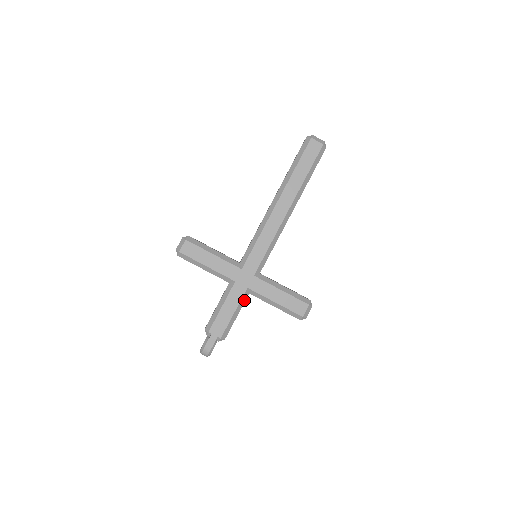
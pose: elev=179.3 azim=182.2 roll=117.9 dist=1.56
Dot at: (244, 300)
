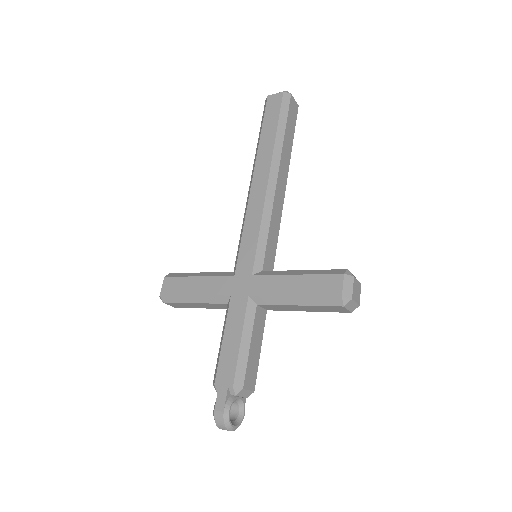
Dot at: (252, 316)
